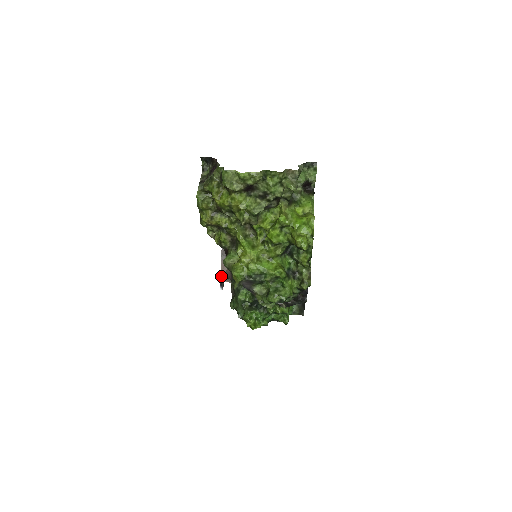
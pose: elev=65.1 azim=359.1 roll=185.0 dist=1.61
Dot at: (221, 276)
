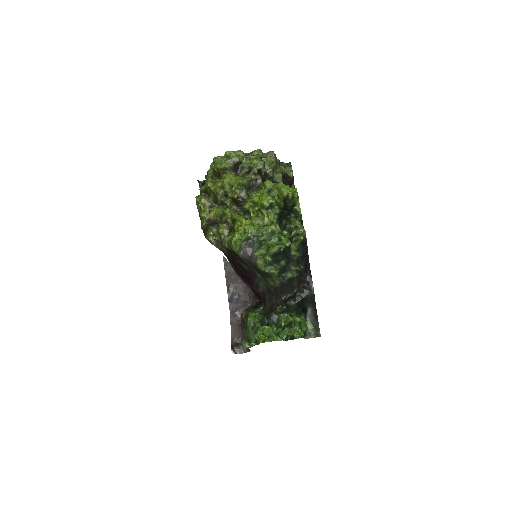
Dot at: (232, 341)
